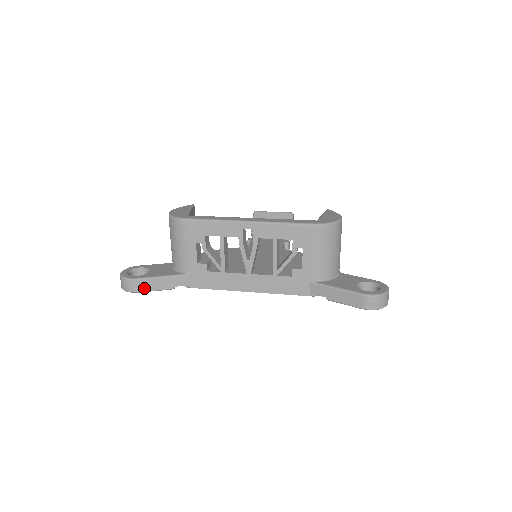
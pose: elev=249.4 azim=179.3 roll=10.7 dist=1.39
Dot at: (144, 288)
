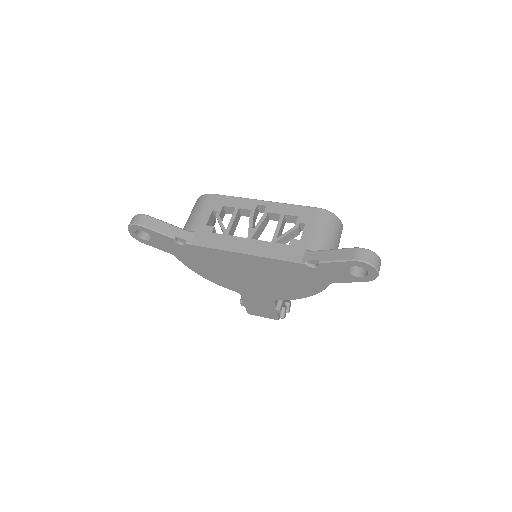
Dot at: (150, 225)
